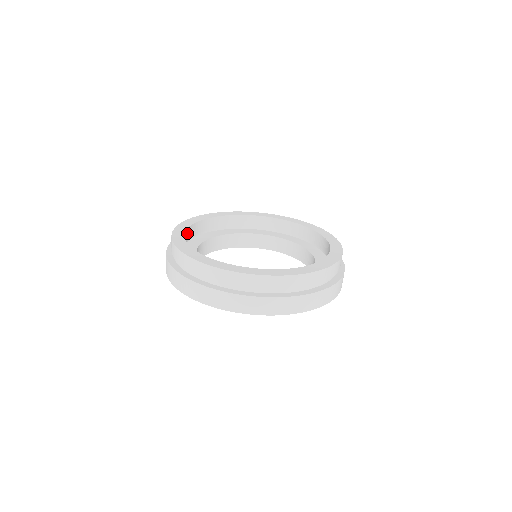
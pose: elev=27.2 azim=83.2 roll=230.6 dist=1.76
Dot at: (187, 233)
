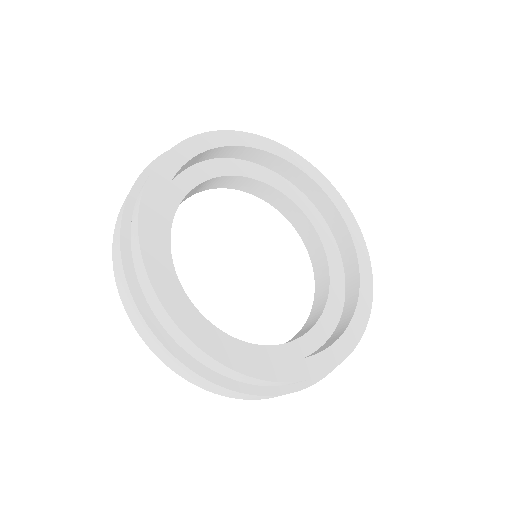
Dot at: occluded
